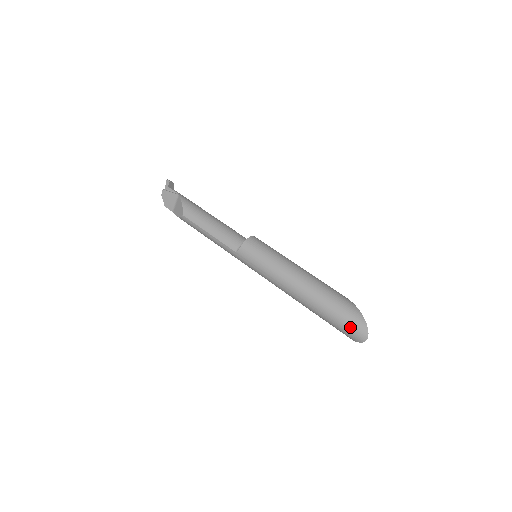
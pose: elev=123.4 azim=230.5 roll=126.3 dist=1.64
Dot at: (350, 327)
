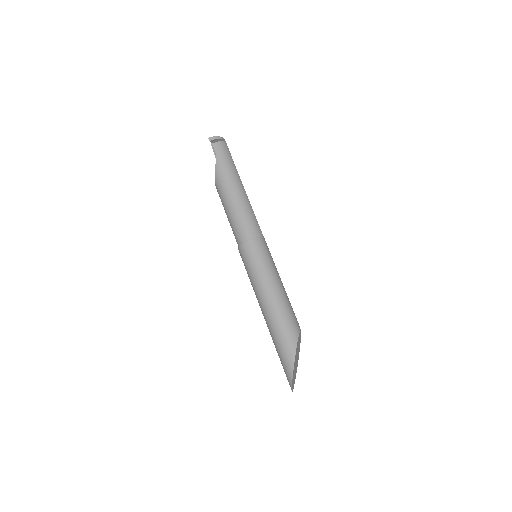
Dot at: (285, 373)
